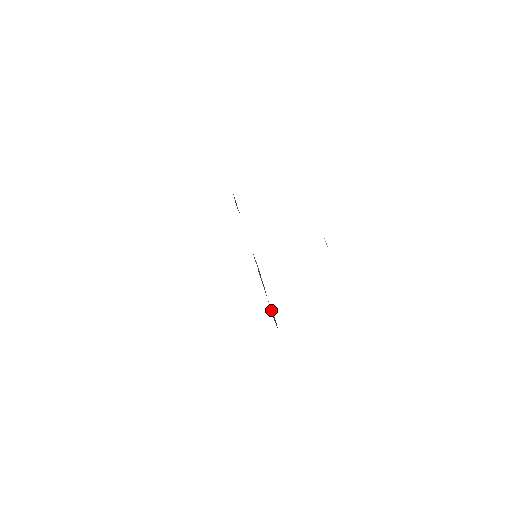
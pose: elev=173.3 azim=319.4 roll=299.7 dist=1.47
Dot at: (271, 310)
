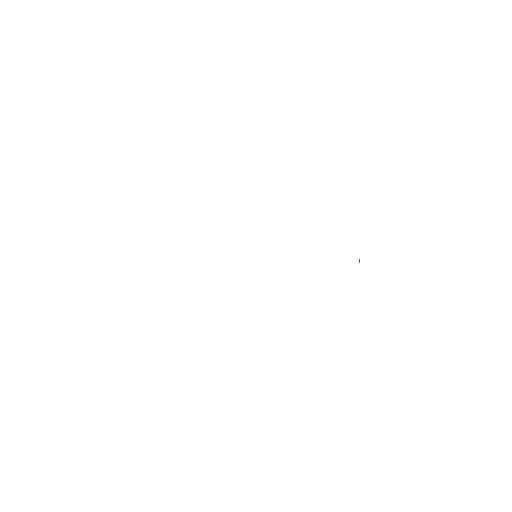
Dot at: occluded
